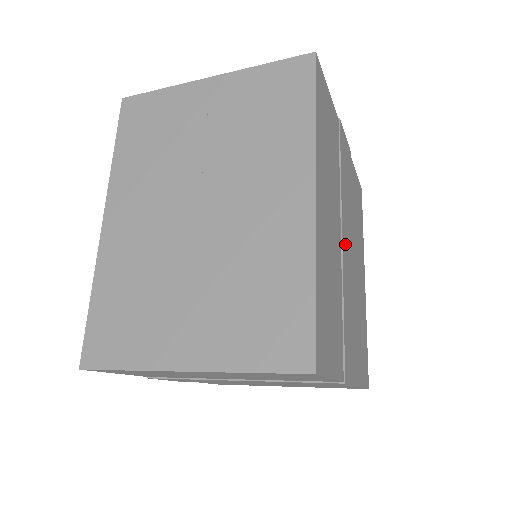
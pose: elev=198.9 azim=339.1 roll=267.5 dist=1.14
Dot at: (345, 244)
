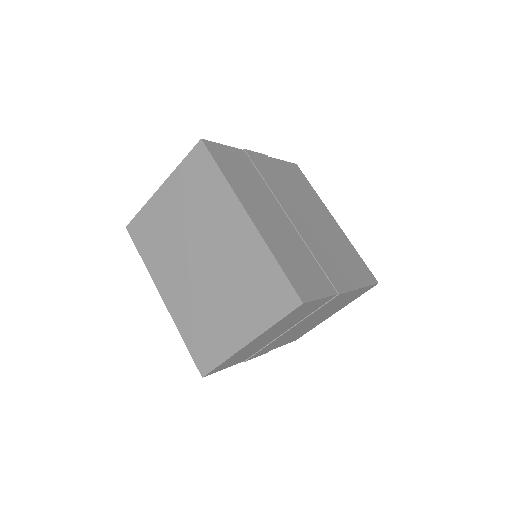
Dot at: (294, 218)
